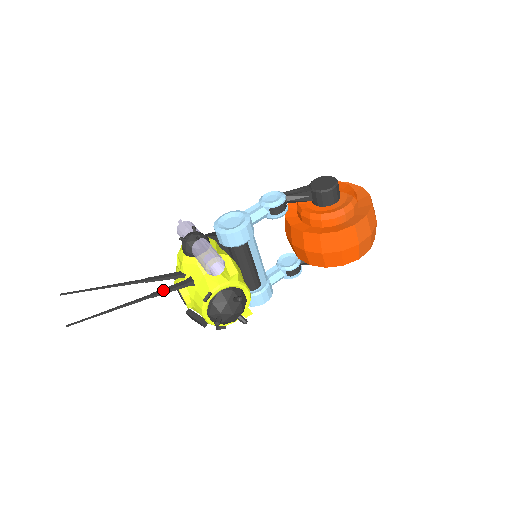
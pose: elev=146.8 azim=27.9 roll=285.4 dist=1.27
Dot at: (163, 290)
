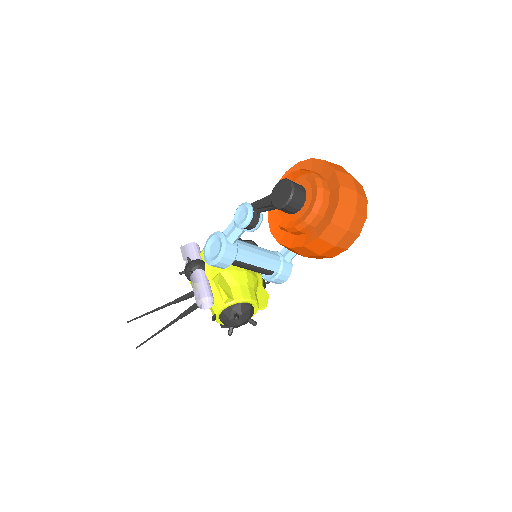
Dot at: (185, 312)
